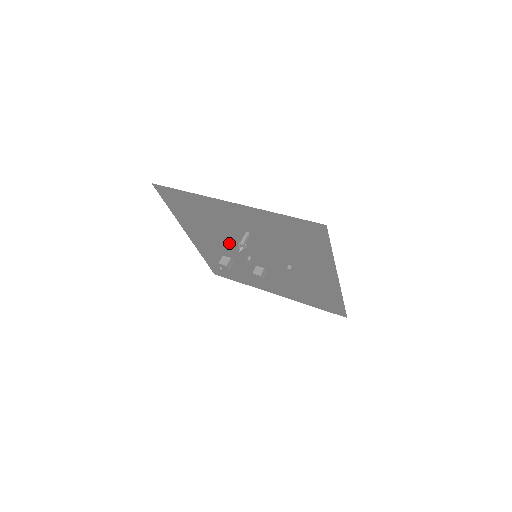
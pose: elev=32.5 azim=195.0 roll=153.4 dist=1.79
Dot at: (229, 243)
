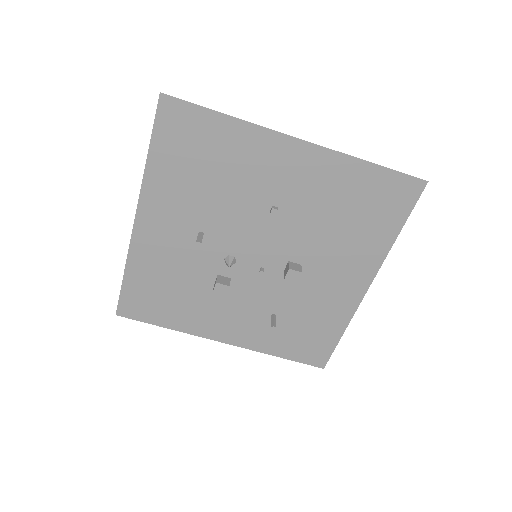
Dot at: (231, 284)
